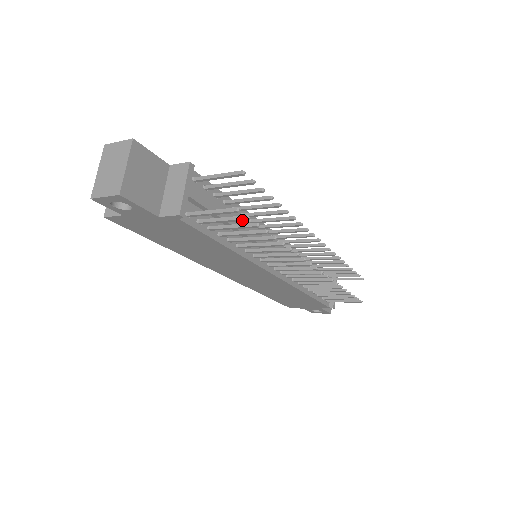
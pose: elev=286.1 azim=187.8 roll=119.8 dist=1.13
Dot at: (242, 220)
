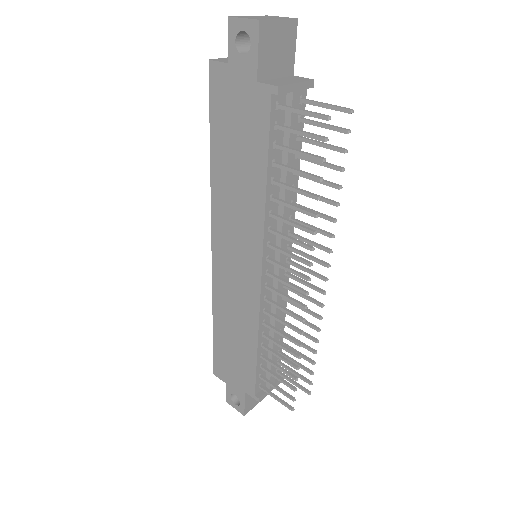
Dot at: (319, 139)
